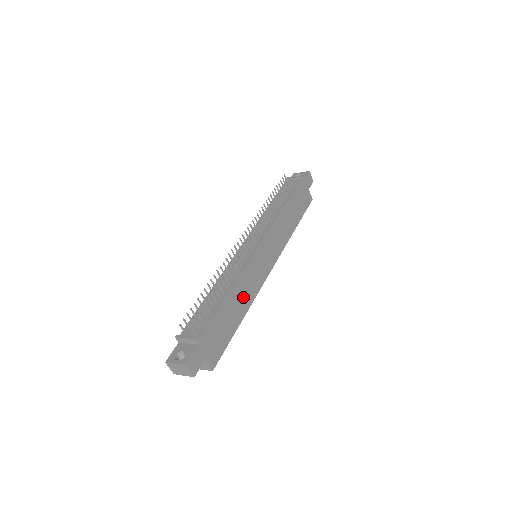
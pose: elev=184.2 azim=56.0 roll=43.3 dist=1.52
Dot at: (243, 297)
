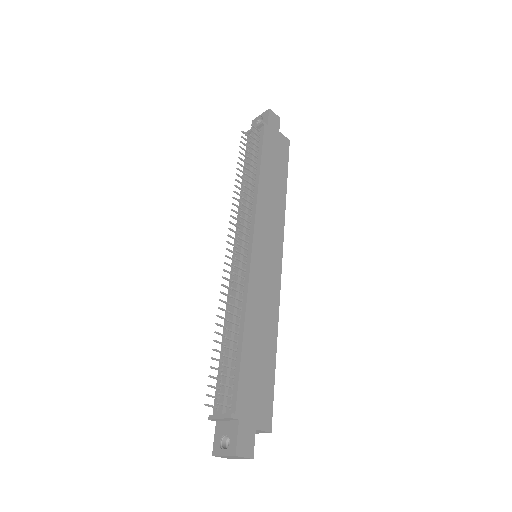
Dot at: (264, 321)
